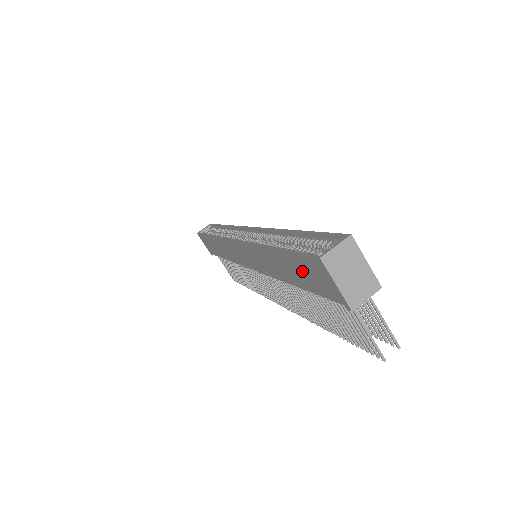
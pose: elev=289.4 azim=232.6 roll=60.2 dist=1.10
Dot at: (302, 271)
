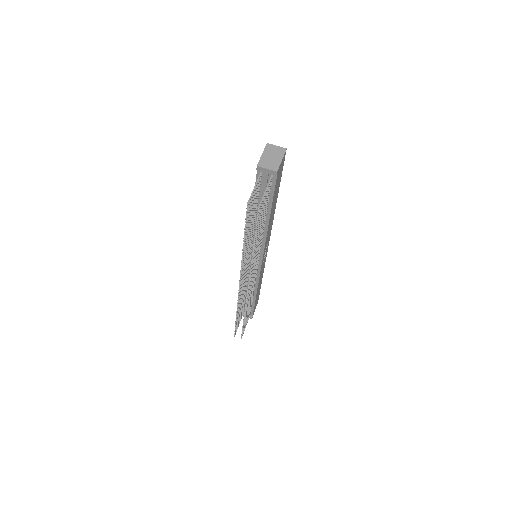
Dot at: occluded
